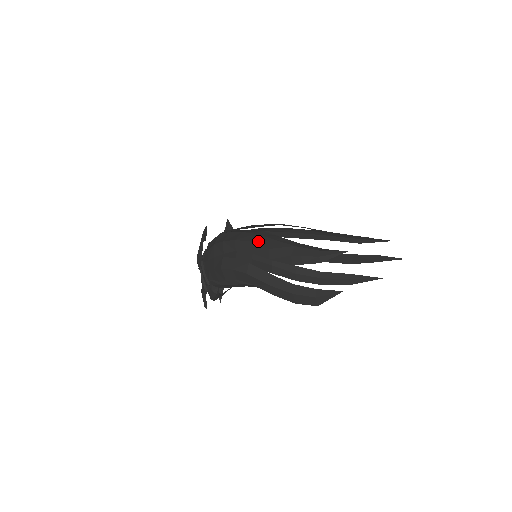
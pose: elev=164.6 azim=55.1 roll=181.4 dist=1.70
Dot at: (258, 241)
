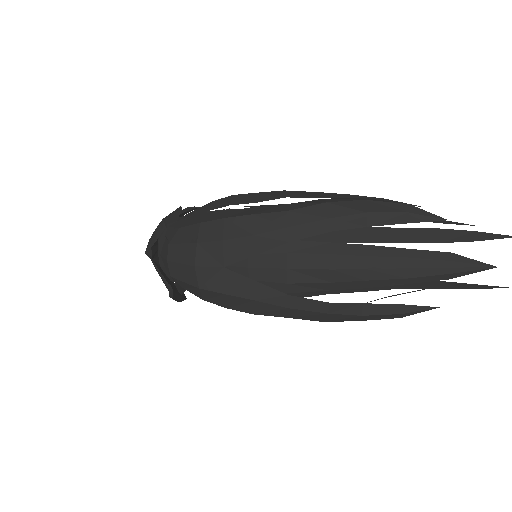
Dot at: (299, 317)
